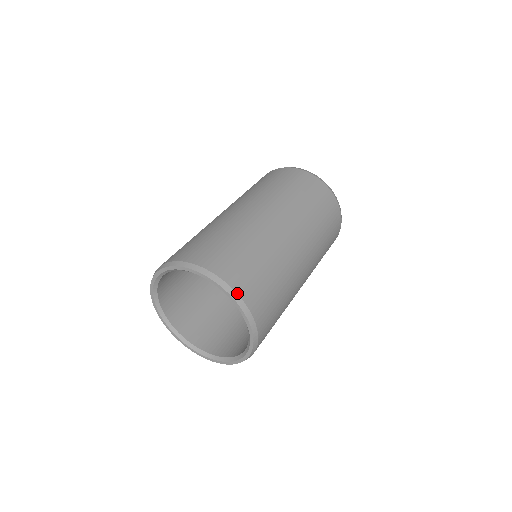
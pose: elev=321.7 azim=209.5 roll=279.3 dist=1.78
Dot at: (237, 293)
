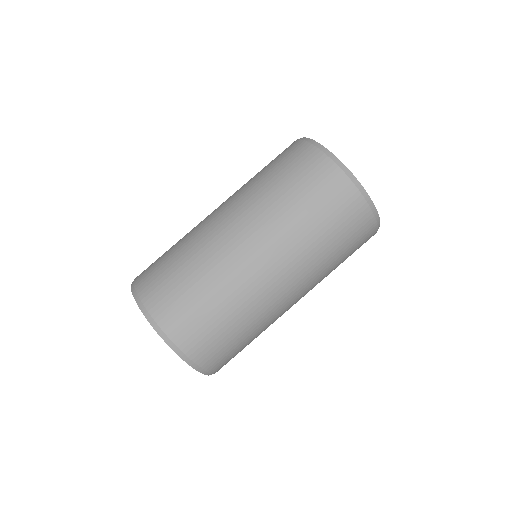
Dot at: (153, 318)
